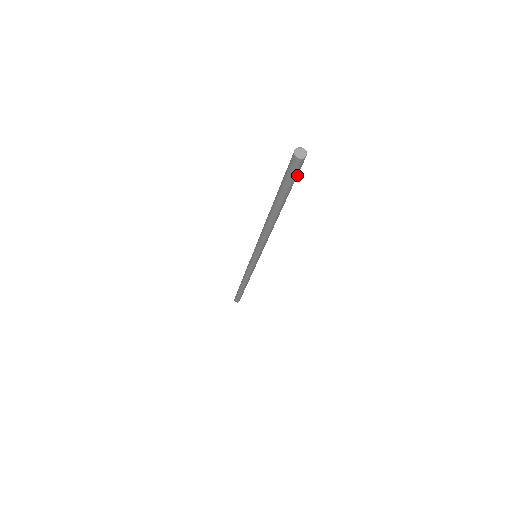
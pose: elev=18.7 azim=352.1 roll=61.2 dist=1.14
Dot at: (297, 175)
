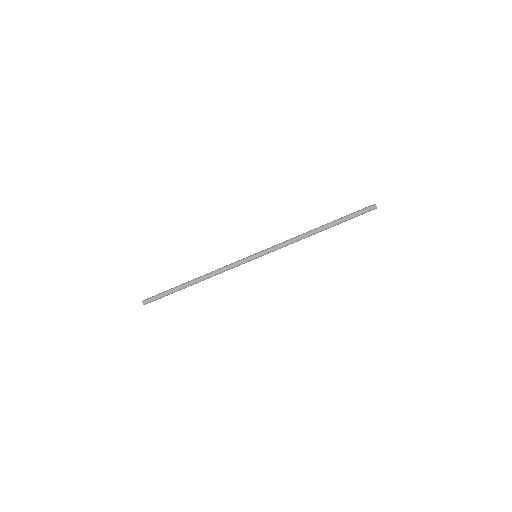
Dot at: (362, 214)
